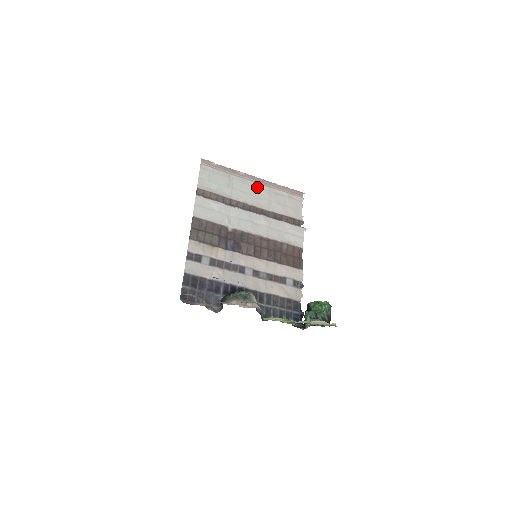
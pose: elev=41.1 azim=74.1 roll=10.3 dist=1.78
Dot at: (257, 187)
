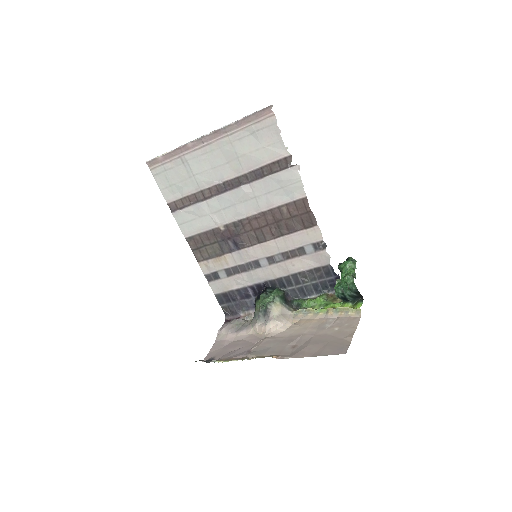
Dot at: (215, 150)
